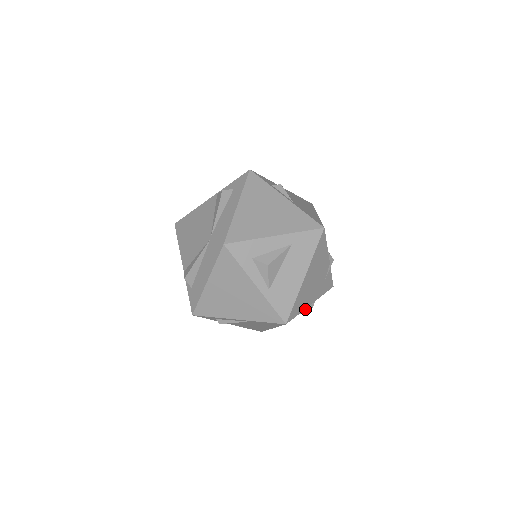
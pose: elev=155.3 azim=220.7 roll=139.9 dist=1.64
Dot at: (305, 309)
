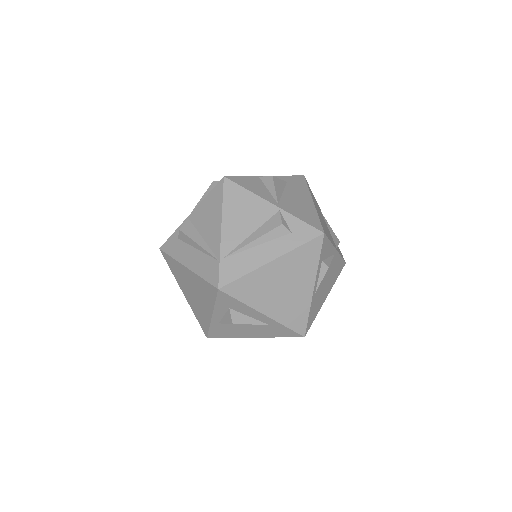
Dot at: occluded
